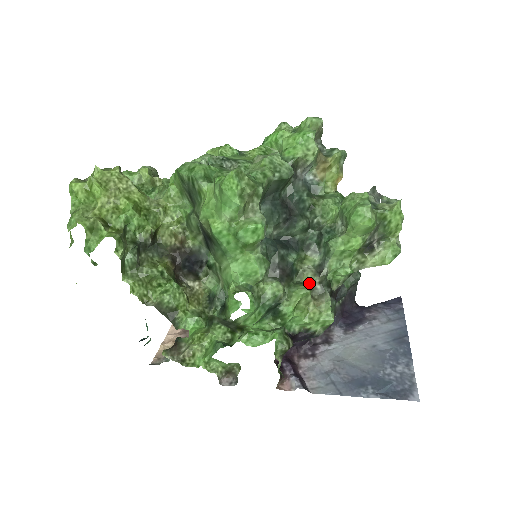
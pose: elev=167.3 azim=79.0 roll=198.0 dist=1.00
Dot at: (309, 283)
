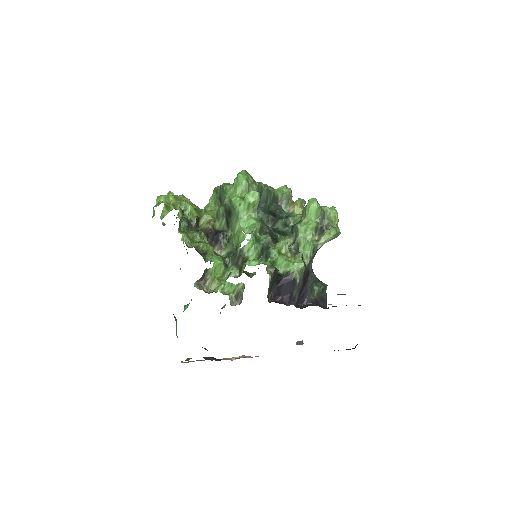
Dot at: occluded
